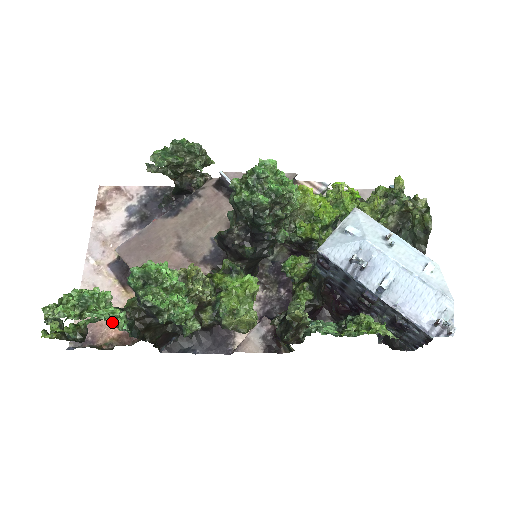
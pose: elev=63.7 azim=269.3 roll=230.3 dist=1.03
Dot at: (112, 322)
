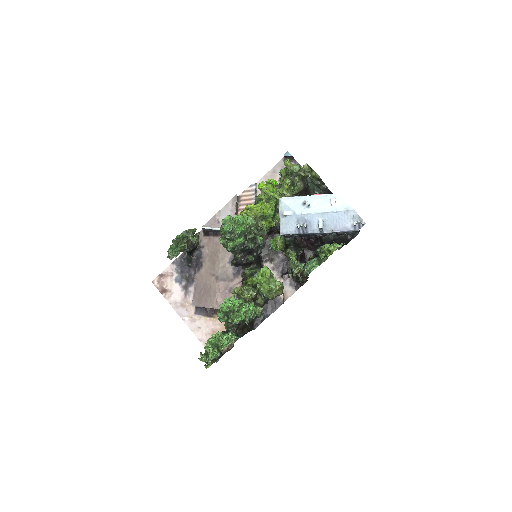
Dot at: (231, 342)
